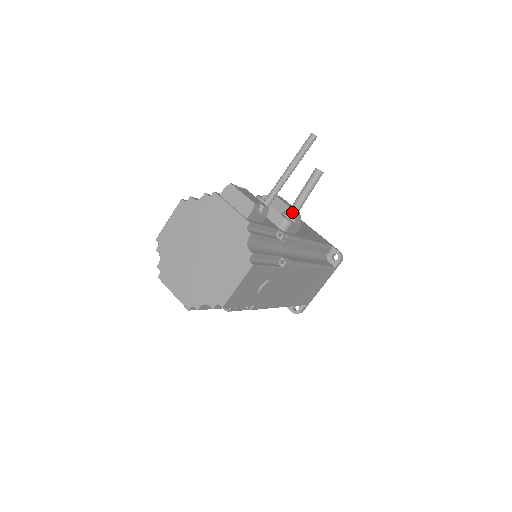
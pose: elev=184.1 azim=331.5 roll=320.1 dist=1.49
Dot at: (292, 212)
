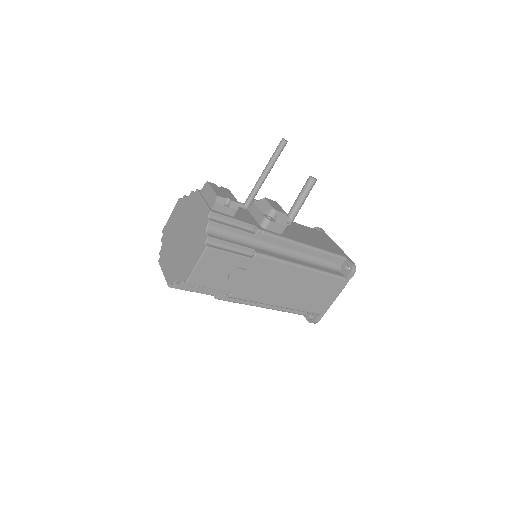
Dot at: (275, 212)
